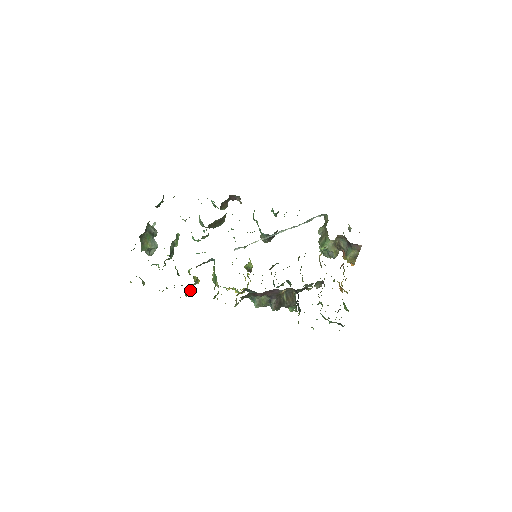
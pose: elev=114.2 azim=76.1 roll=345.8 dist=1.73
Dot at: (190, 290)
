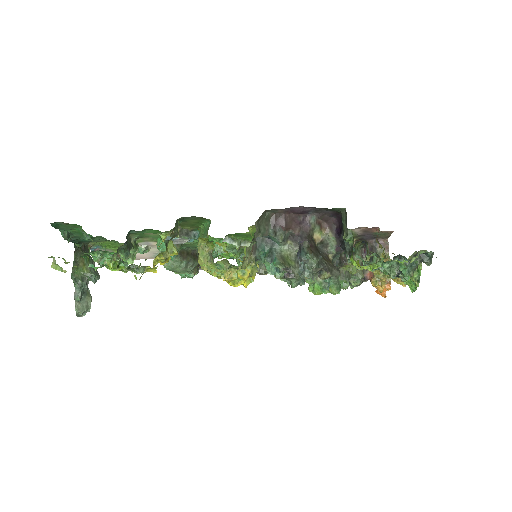
Dot at: occluded
